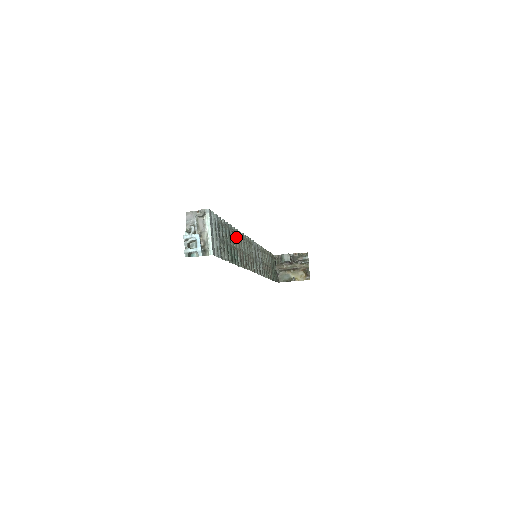
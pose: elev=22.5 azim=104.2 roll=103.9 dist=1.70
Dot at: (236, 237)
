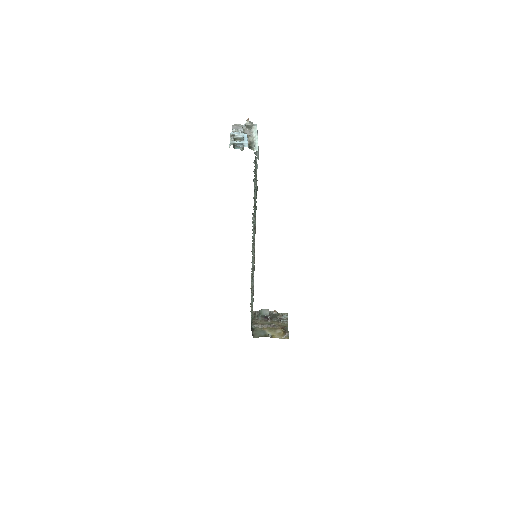
Dot at: (254, 203)
